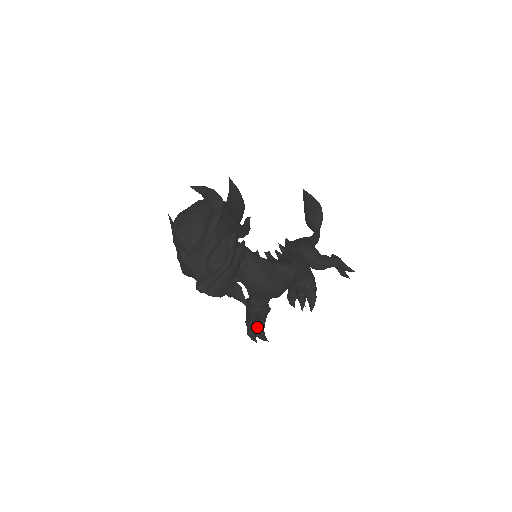
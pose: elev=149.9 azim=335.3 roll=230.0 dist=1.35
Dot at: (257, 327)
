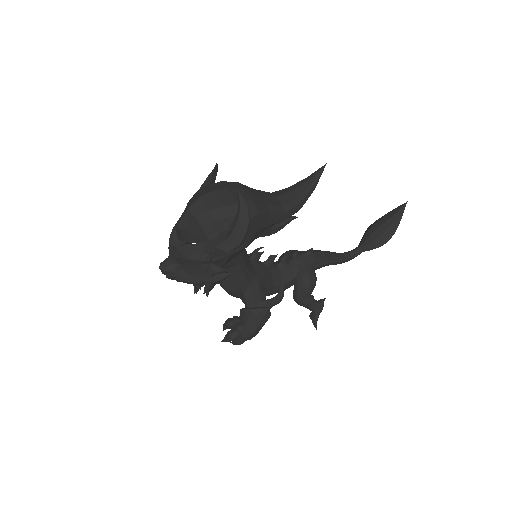
Dot at: (205, 289)
